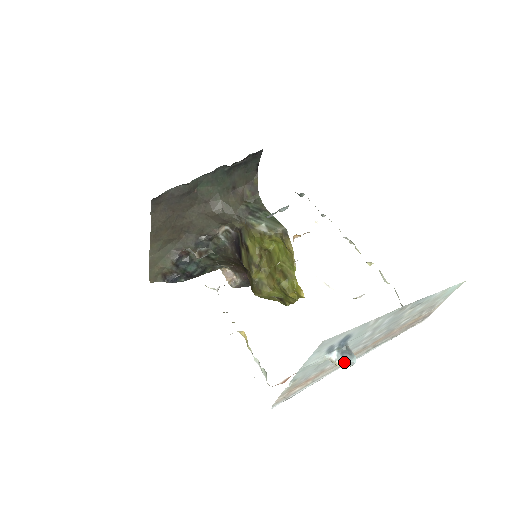
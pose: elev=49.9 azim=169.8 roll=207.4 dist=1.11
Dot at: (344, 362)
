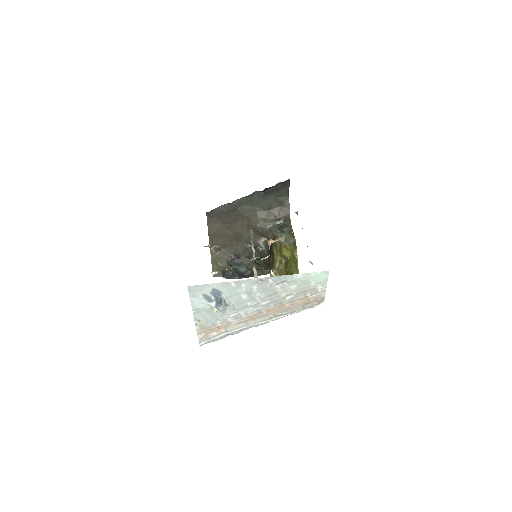
Dot at: (218, 309)
